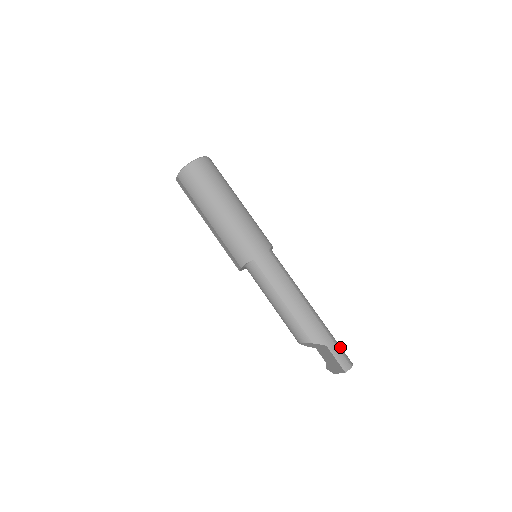
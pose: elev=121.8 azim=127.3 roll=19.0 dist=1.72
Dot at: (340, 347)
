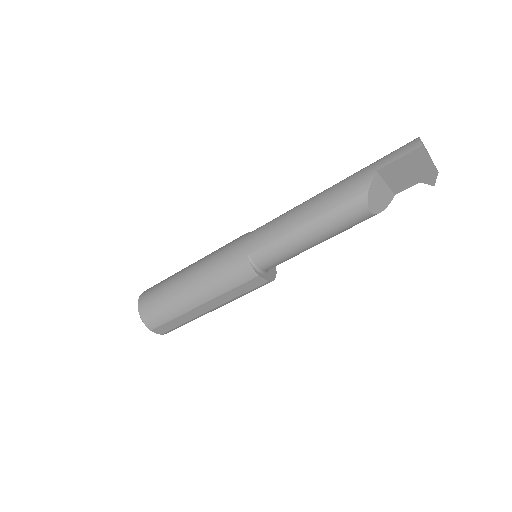
Dot at: occluded
